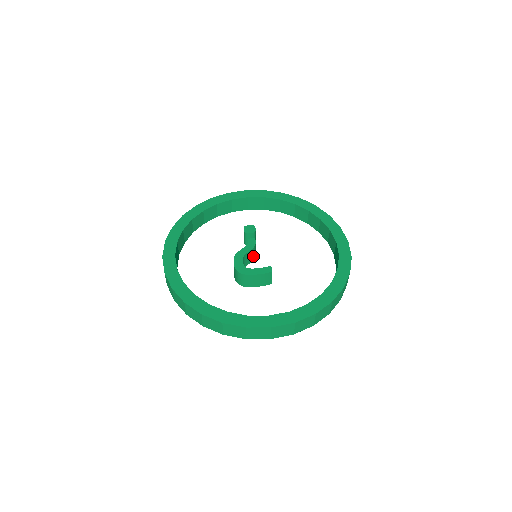
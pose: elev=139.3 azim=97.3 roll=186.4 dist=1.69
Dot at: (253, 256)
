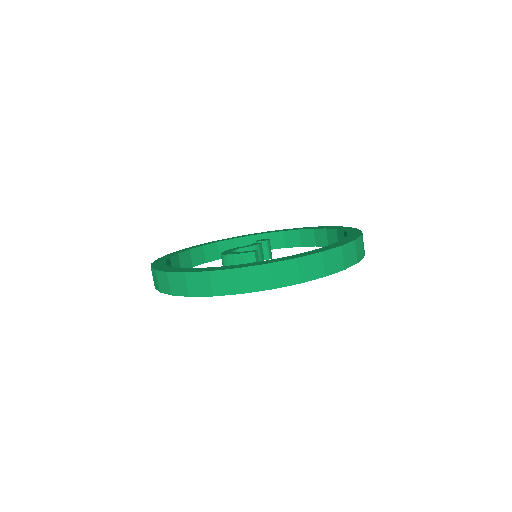
Dot at: occluded
